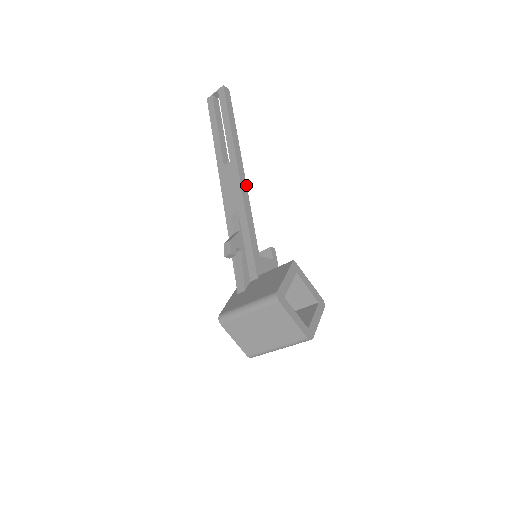
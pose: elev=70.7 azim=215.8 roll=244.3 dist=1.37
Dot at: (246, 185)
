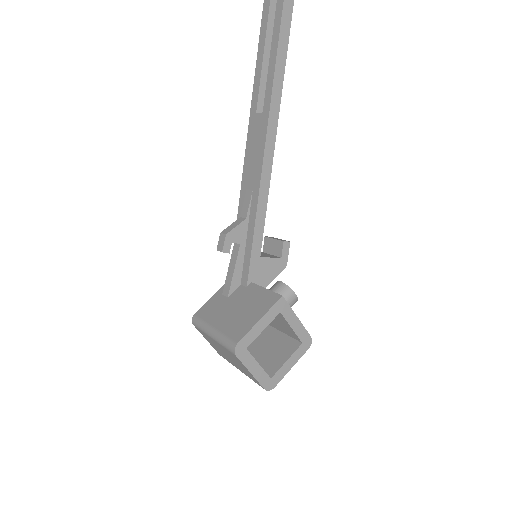
Dot at: (273, 155)
